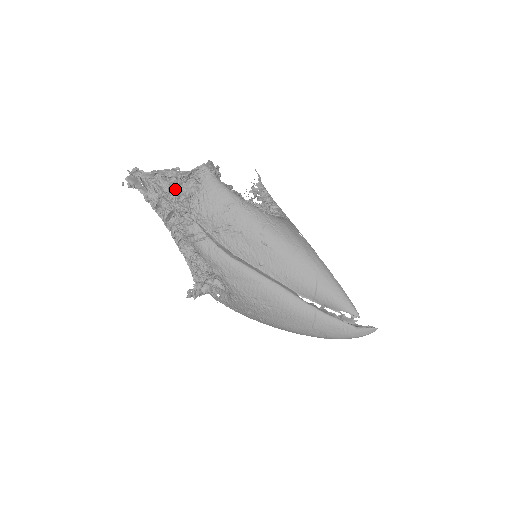
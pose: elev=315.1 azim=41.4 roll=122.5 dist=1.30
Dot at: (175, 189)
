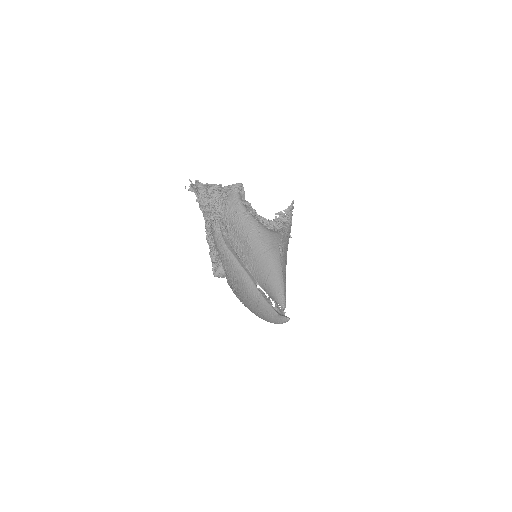
Dot at: (212, 197)
